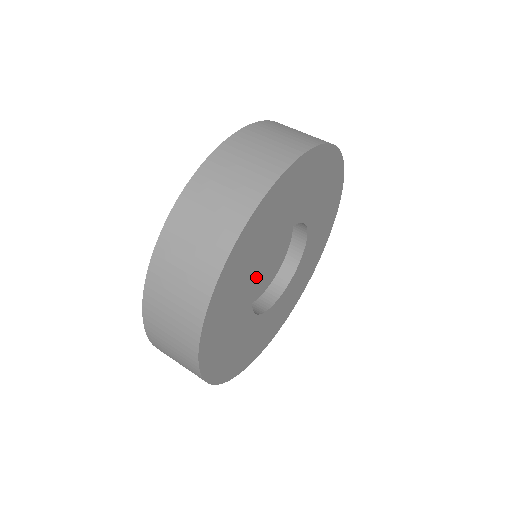
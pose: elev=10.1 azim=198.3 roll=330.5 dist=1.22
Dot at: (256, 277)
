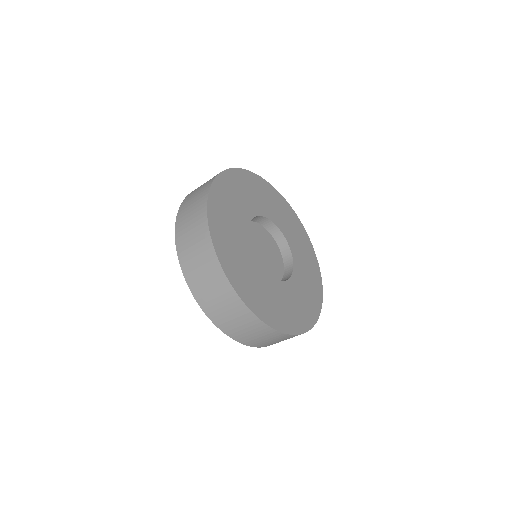
Dot at: (246, 239)
